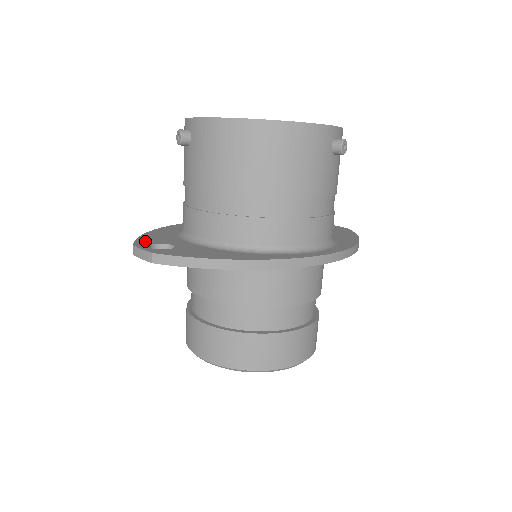
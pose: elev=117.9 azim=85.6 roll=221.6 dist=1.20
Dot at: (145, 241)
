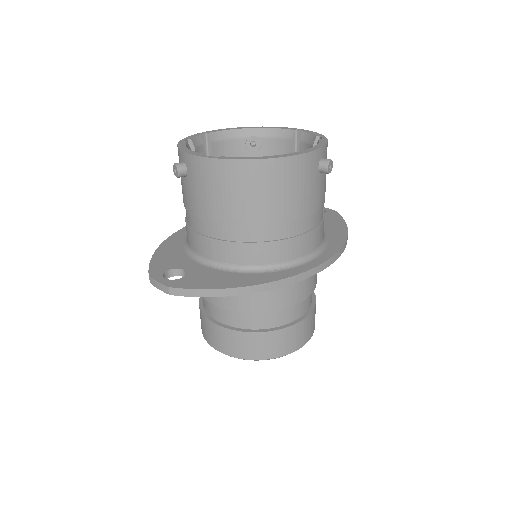
Dot at: (158, 267)
